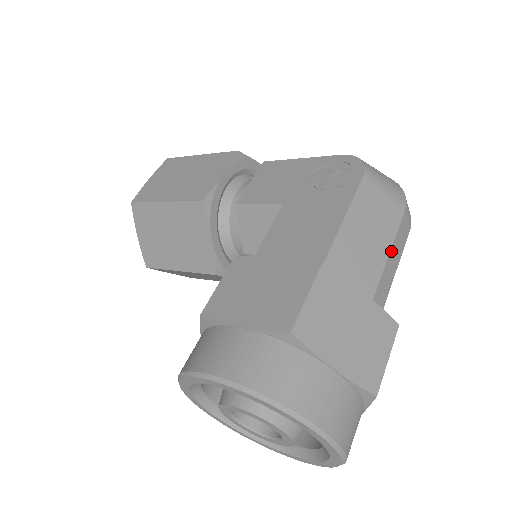
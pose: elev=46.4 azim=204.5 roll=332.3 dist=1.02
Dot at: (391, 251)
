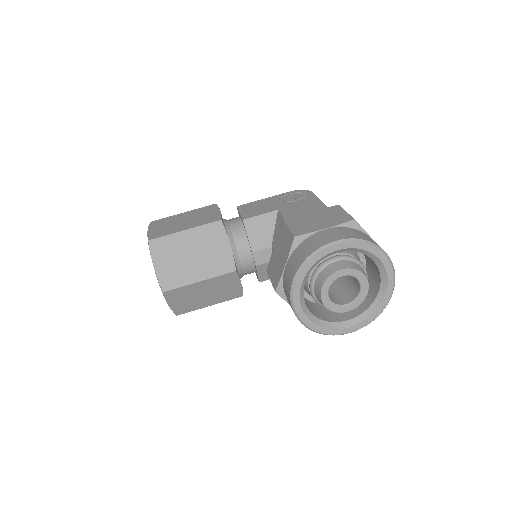
Dot at: occluded
